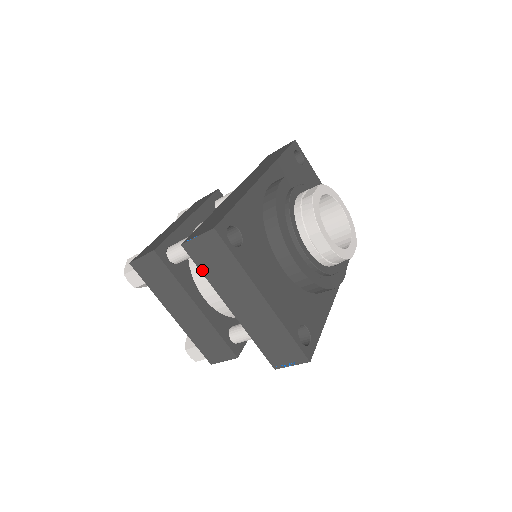
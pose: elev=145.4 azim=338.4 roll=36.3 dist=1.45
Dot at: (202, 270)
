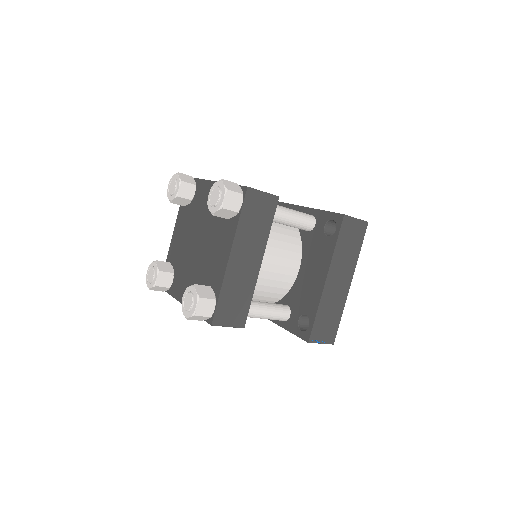
Dot at: (339, 240)
